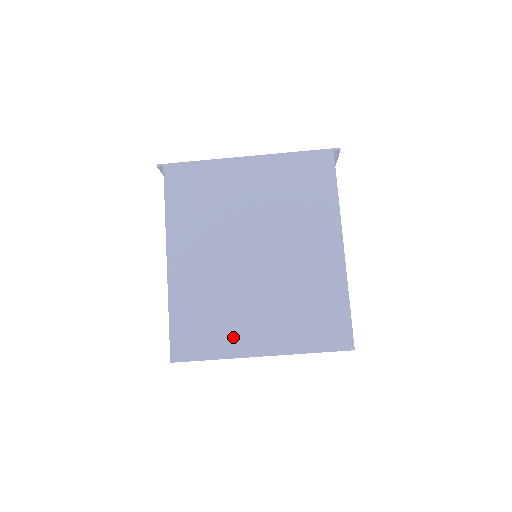
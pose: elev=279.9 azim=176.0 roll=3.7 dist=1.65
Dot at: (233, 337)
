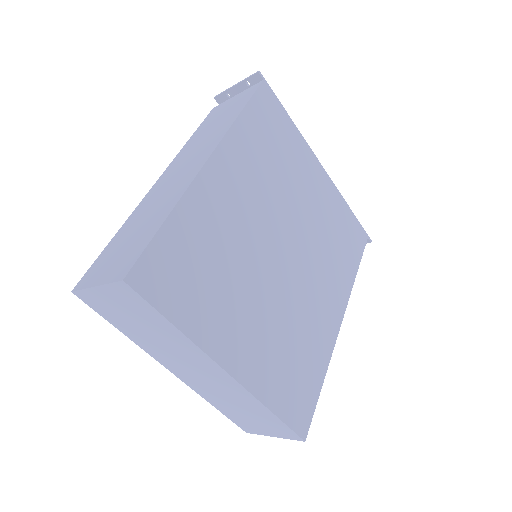
Dot at: (216, 321)
